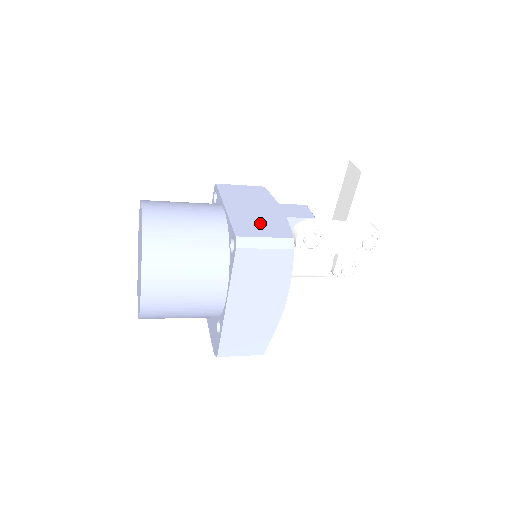
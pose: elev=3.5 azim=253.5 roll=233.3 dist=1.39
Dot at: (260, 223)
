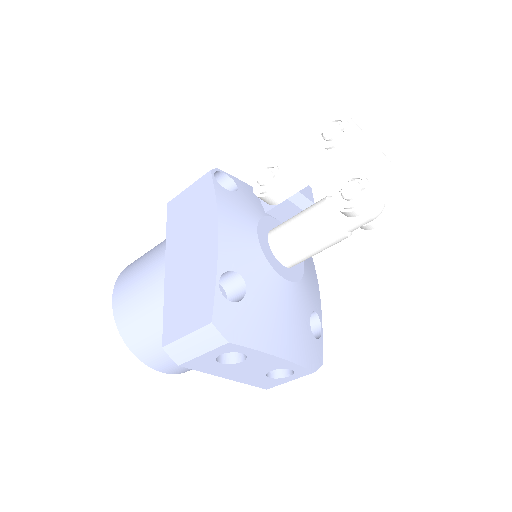
Dot at: occluded
